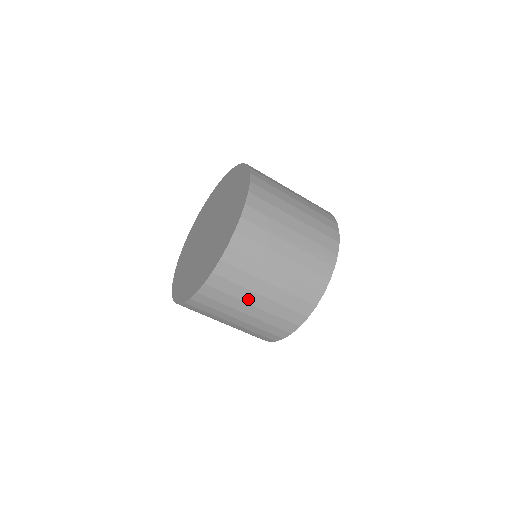
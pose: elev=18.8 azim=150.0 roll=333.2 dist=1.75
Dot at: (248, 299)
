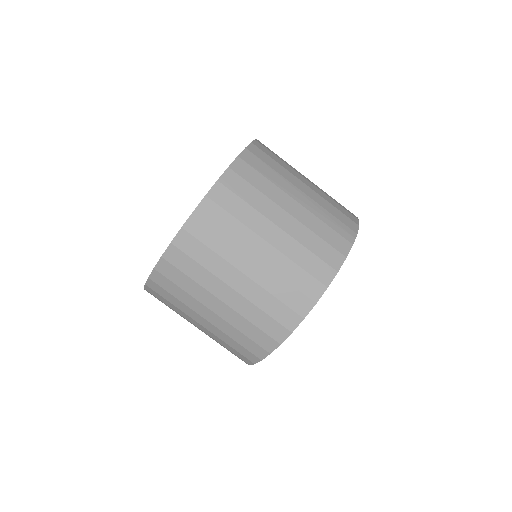
Dot at: (236, 261)
